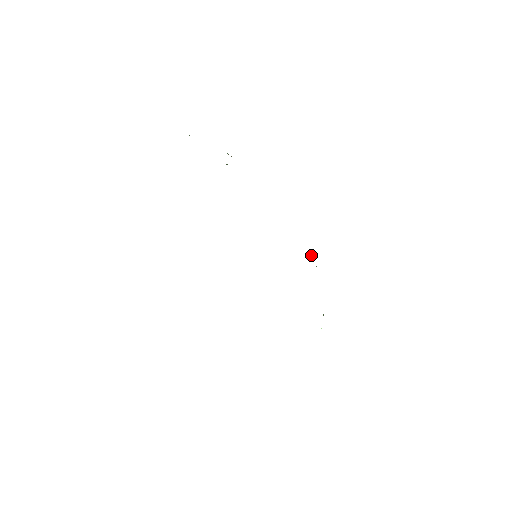
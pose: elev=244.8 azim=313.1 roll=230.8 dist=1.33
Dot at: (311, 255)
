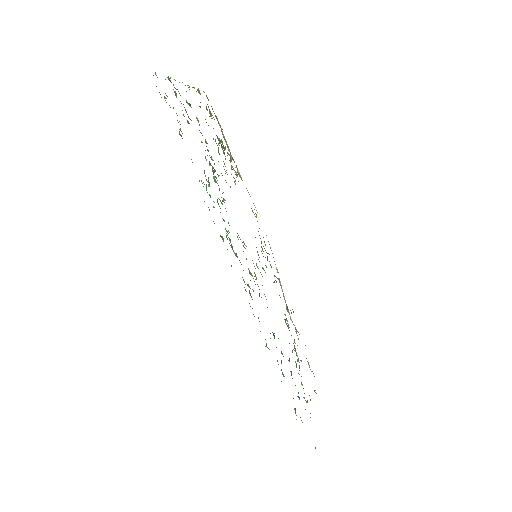
Dot at: (283, 294)
